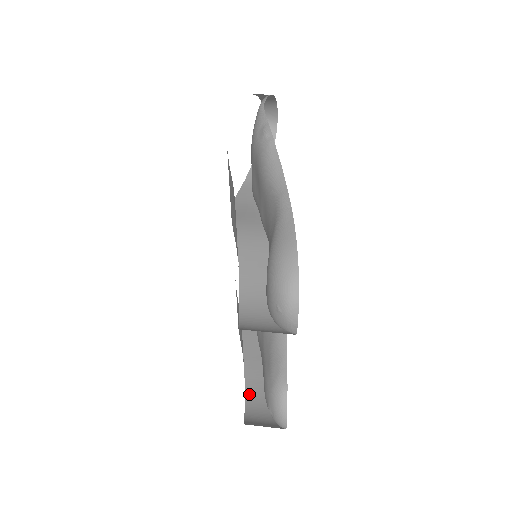
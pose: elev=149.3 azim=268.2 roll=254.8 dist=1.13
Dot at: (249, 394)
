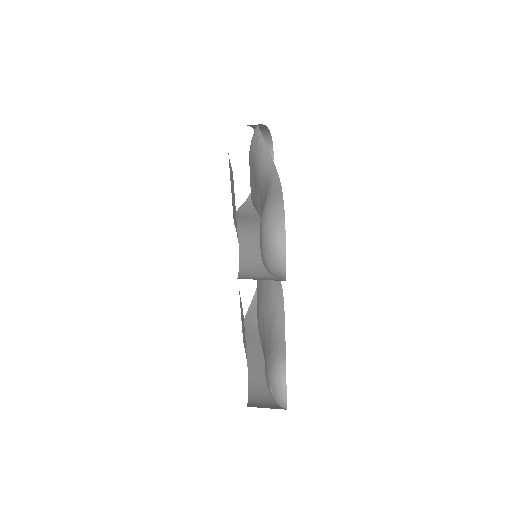
Dot at: (252, 389)
